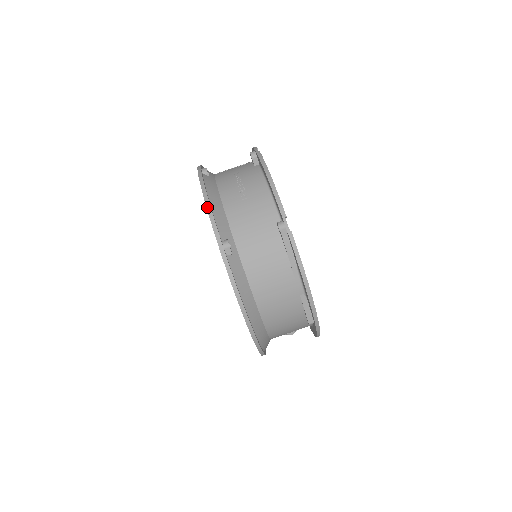
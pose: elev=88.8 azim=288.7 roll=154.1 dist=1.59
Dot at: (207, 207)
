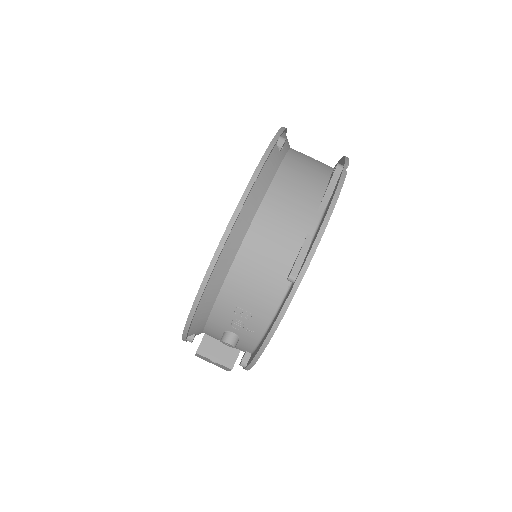
Dot at: (284, 127)
